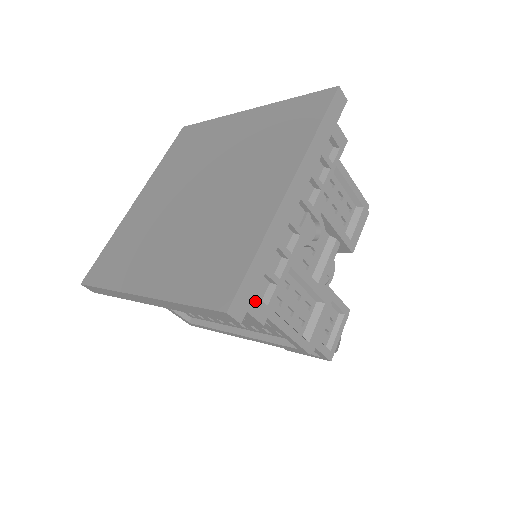
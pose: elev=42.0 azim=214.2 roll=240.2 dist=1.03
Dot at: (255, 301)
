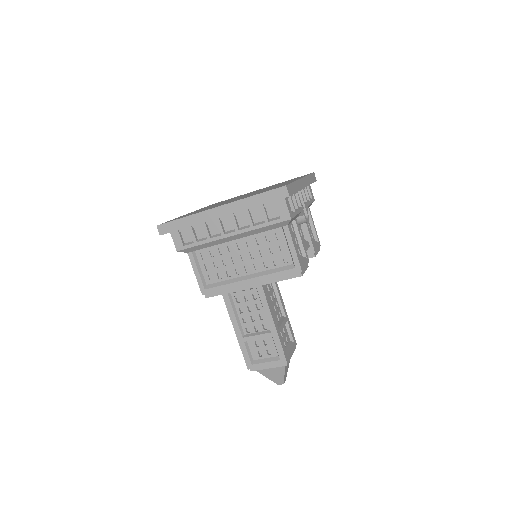
Dot at: (289, 205)
